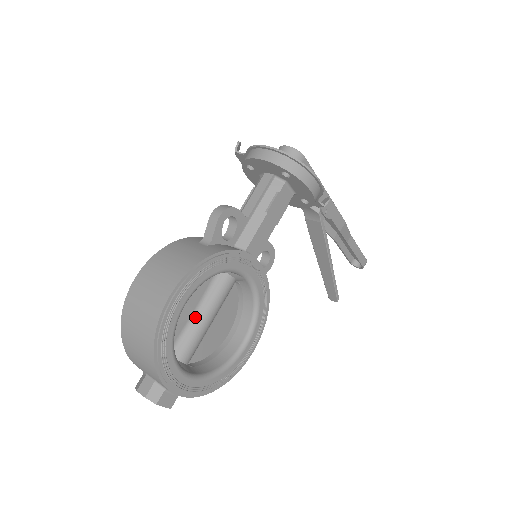
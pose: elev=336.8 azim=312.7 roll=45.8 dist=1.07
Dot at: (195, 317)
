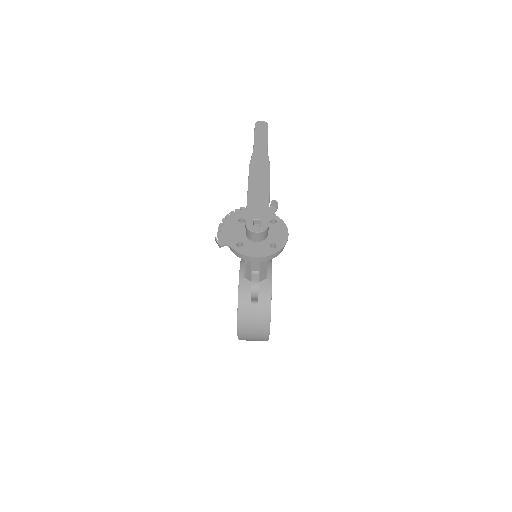
Dot at: occluded
